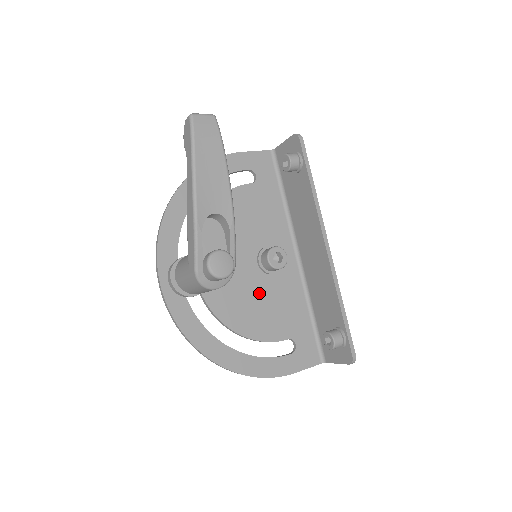
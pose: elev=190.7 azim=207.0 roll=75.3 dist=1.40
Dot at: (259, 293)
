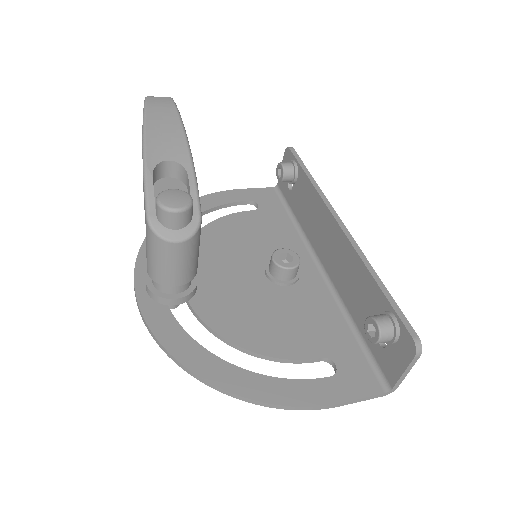
Dot at: (270, 304)
